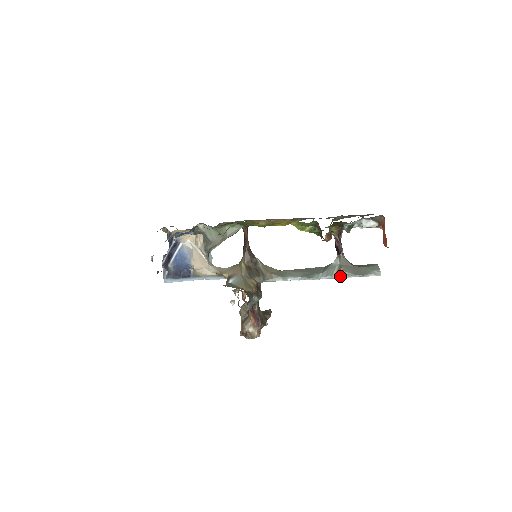
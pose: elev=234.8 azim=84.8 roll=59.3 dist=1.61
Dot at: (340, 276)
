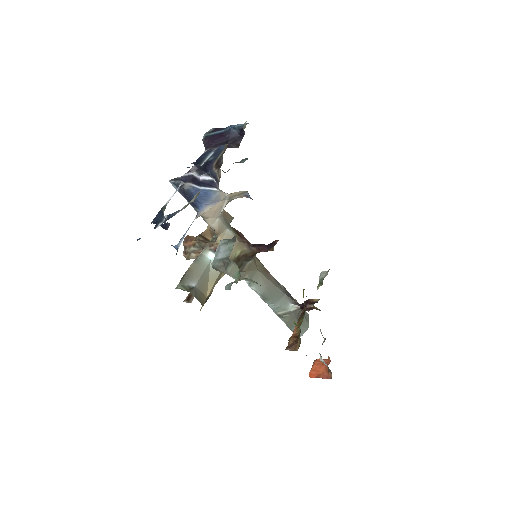
Dot at: (280, 317)
